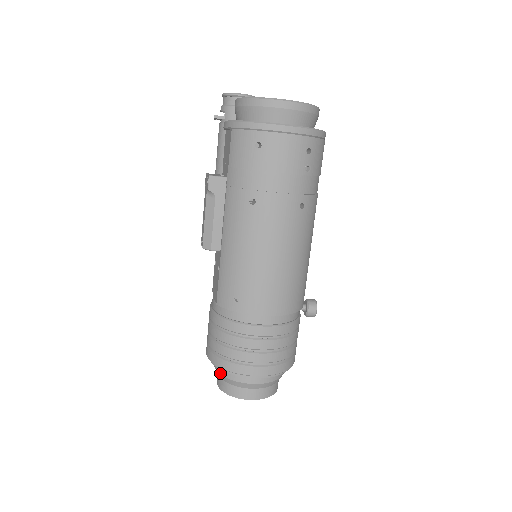
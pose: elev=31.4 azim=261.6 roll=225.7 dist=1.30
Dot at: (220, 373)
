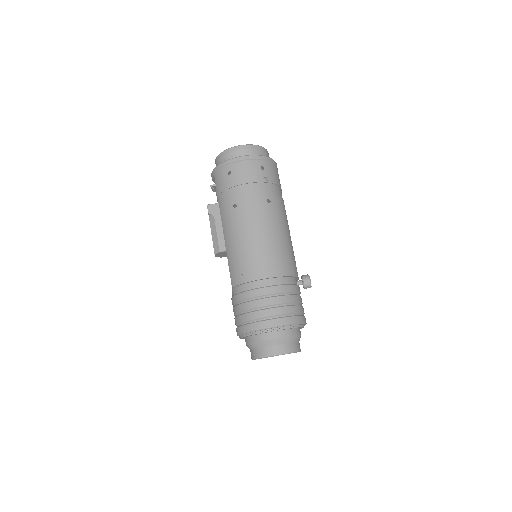
Dot at: (249, 343)
